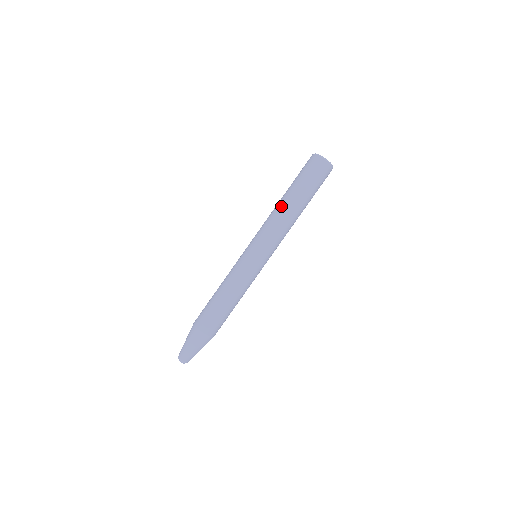
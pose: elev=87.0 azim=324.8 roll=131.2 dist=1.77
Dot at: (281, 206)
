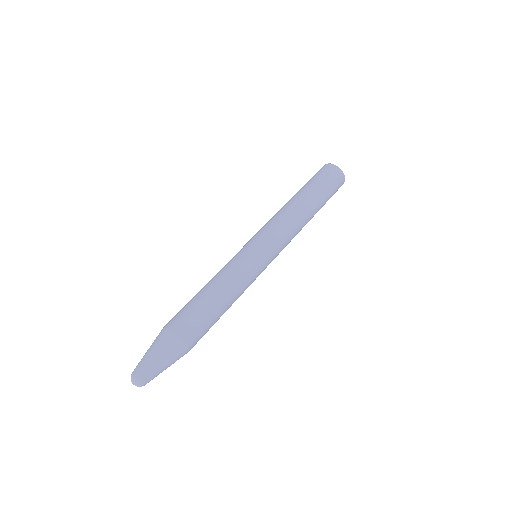
Dot at: (288, 203)
